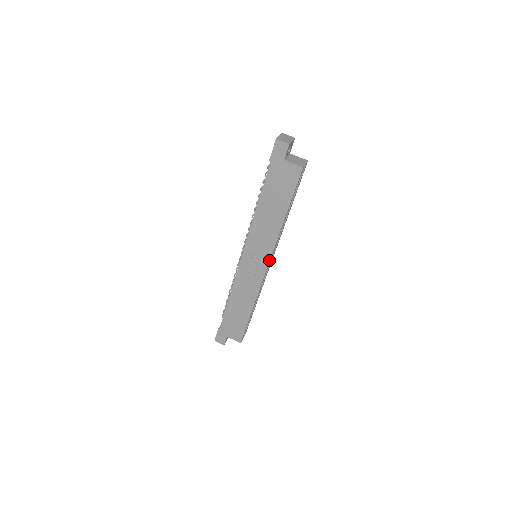
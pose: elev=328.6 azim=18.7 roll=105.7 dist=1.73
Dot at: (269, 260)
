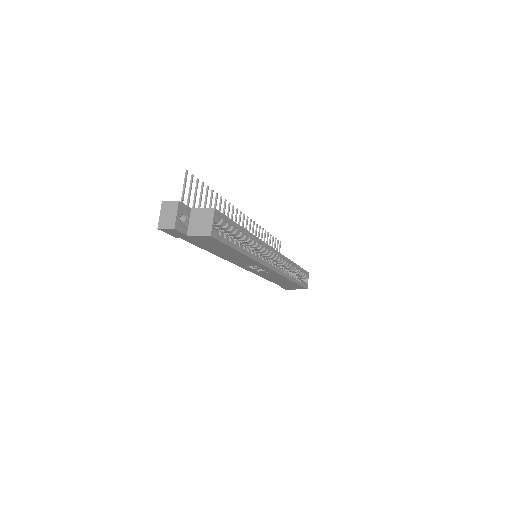
Dot at: (267, 268)
